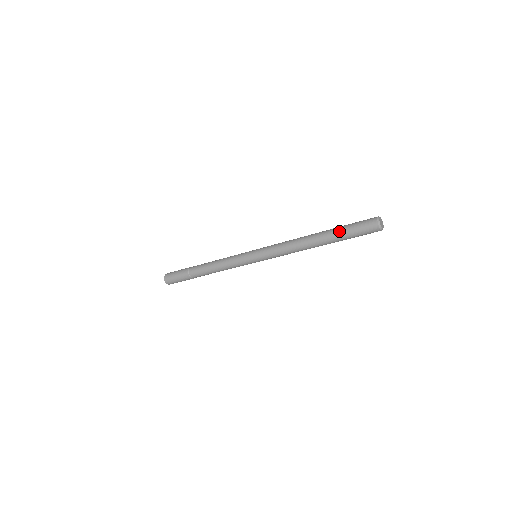
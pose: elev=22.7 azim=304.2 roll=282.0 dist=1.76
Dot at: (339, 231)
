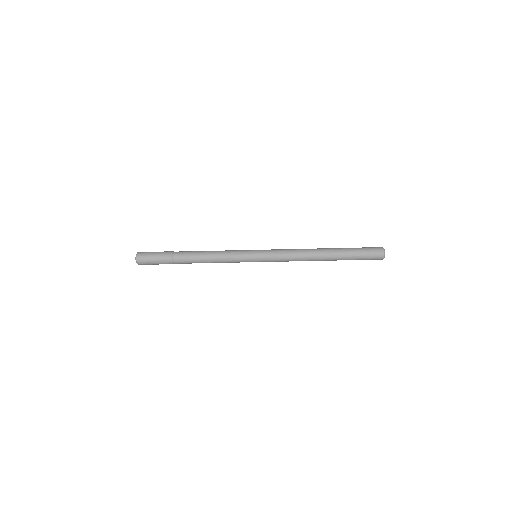
Dot at: (348, 248)
